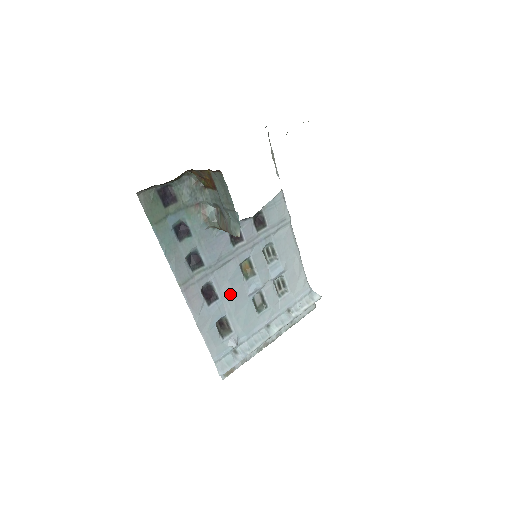
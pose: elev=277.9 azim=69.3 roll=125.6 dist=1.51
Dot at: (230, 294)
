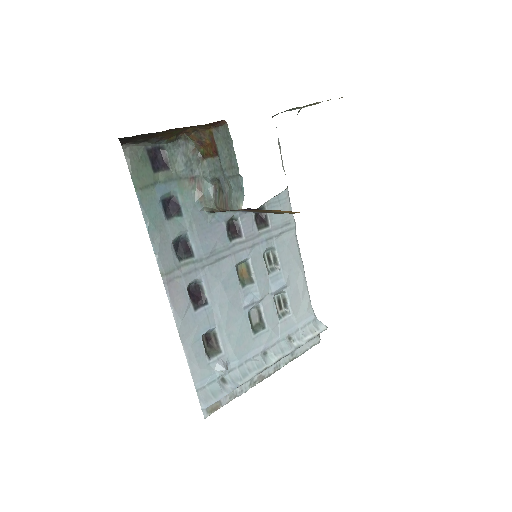
Dot at: (222, 300)
